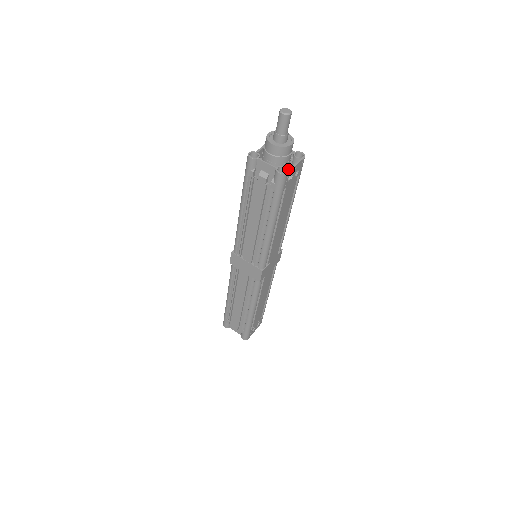
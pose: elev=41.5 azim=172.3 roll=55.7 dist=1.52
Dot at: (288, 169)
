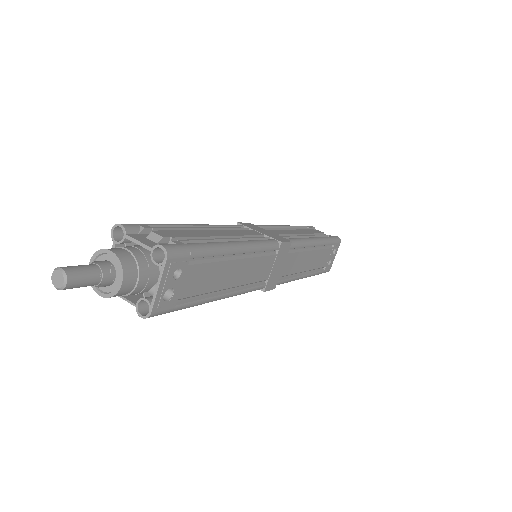
Dot at: occluded
